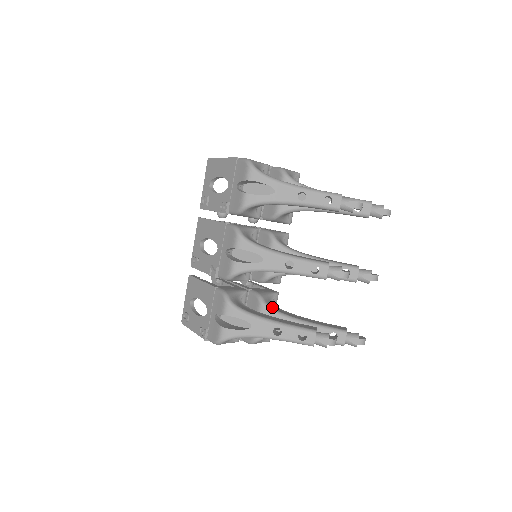
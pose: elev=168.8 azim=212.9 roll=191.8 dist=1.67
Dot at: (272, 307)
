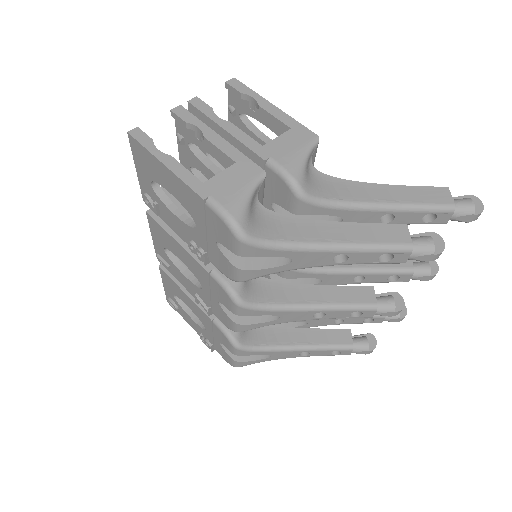
Dot at: occluded
